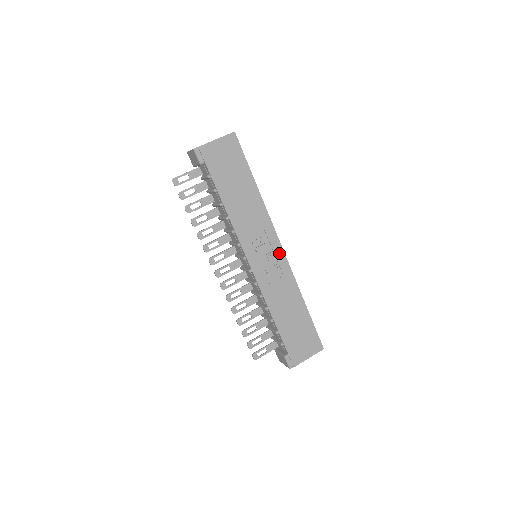
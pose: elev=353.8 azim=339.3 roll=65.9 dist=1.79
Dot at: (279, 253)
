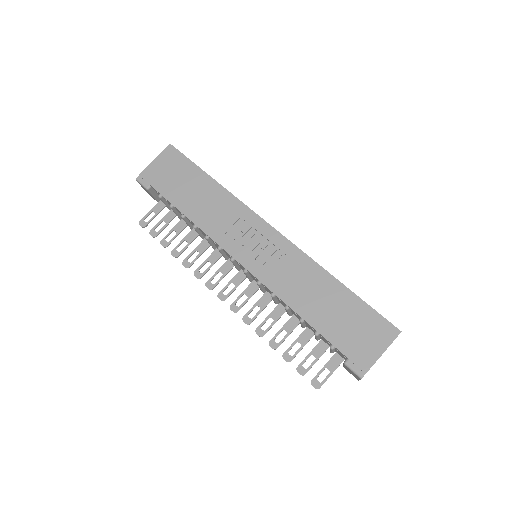
Dot at: (272, 235)
